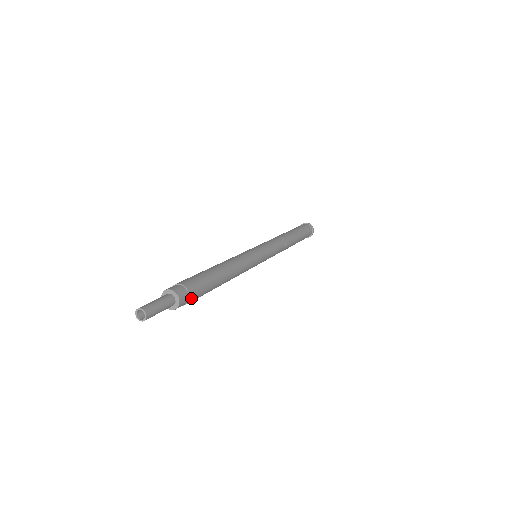
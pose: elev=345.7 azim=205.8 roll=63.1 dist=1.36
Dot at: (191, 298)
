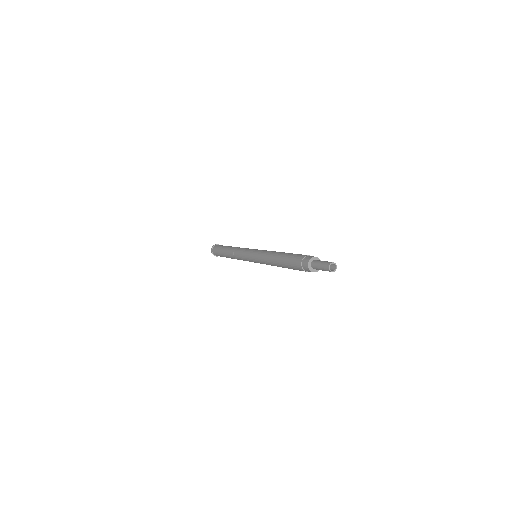
Dot at: occluded
